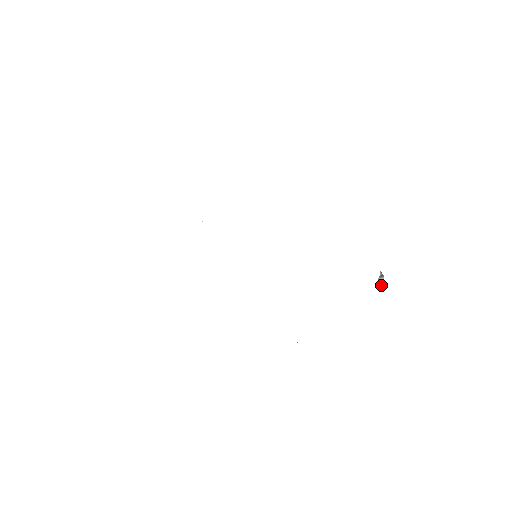
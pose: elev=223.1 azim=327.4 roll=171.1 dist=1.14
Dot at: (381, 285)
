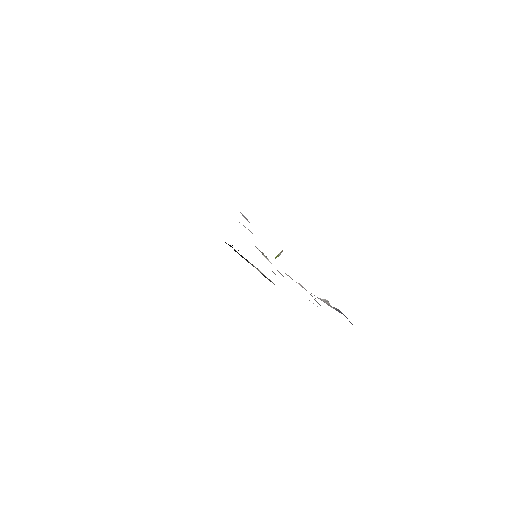
Dot at: (276, 257)
